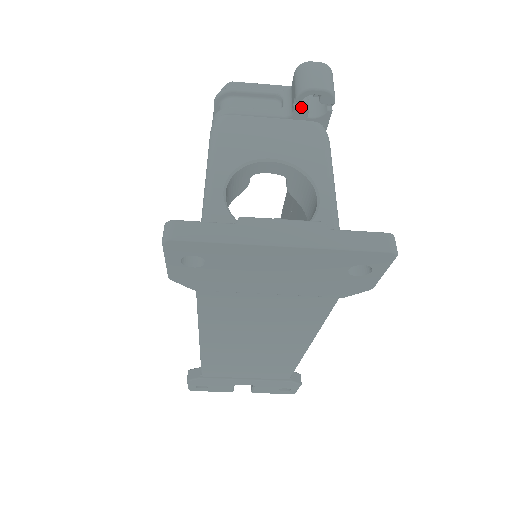
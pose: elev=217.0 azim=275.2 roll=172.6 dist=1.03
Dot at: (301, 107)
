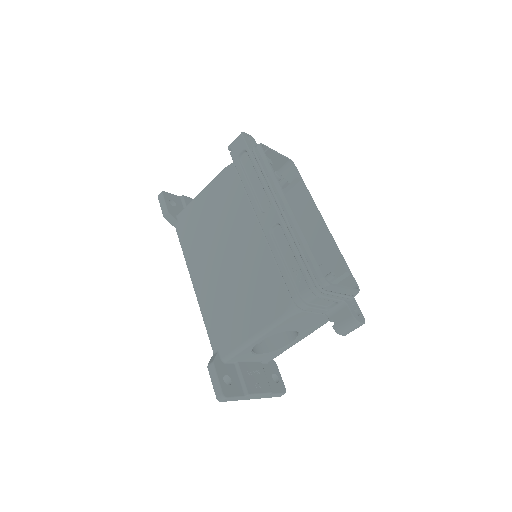
Dot at: occluded
